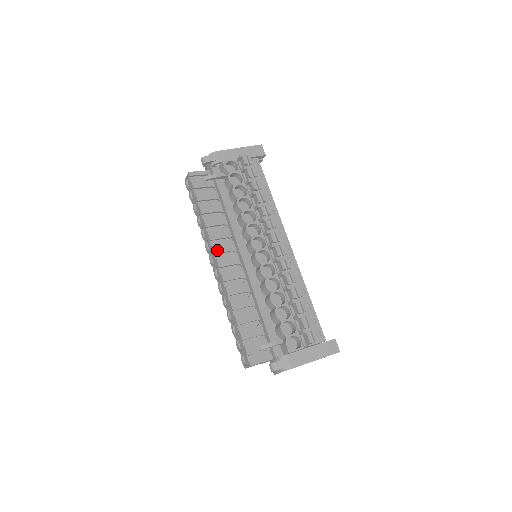
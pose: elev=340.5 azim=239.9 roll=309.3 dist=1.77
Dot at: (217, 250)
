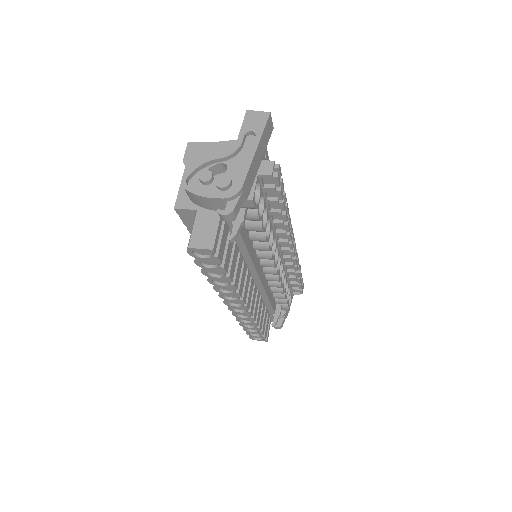
Dot at: (245, 298)
